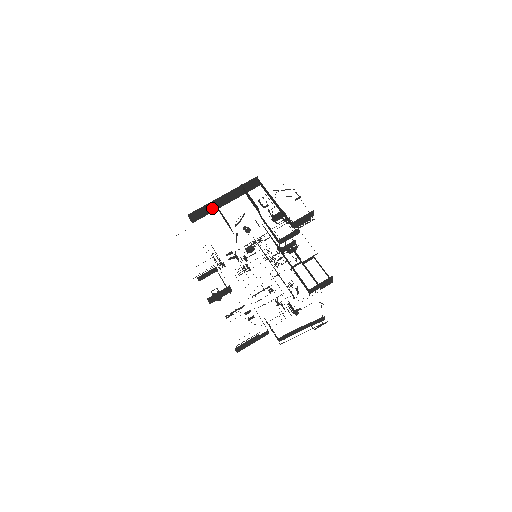
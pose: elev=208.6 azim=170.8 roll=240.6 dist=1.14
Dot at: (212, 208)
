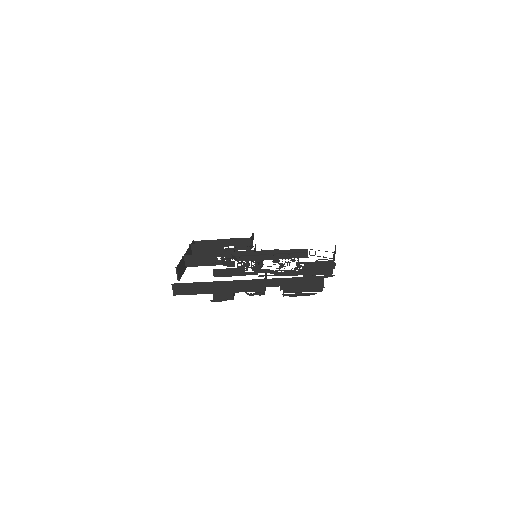
Dot at: (184, 266)
